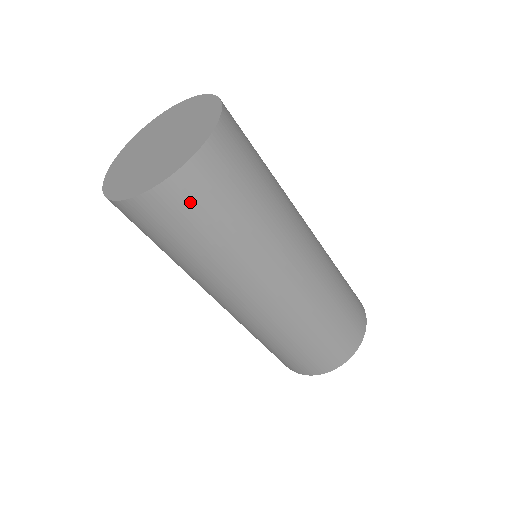
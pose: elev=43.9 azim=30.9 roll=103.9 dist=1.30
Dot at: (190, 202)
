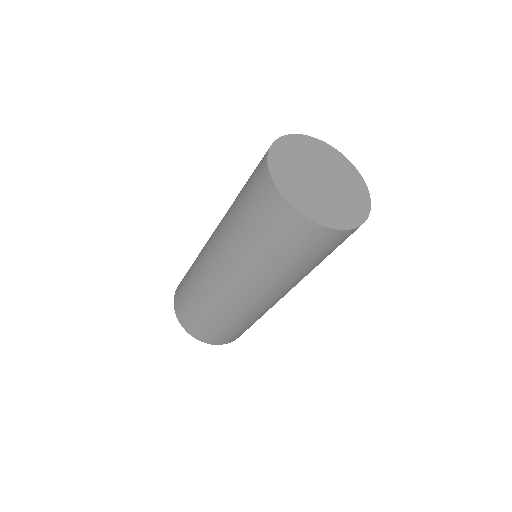
Dot at: (300, 237)
